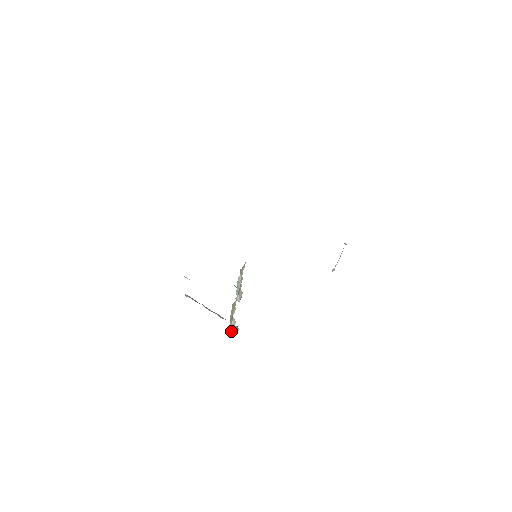
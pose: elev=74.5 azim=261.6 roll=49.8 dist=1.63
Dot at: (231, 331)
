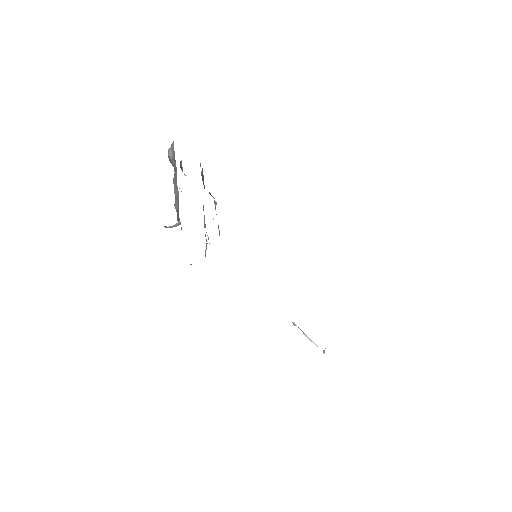
Dot at: occluded
